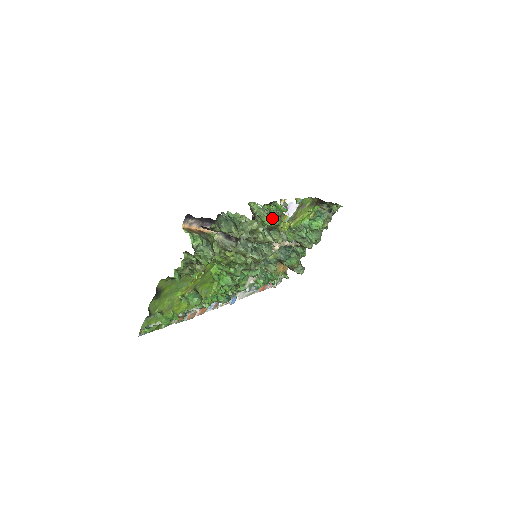
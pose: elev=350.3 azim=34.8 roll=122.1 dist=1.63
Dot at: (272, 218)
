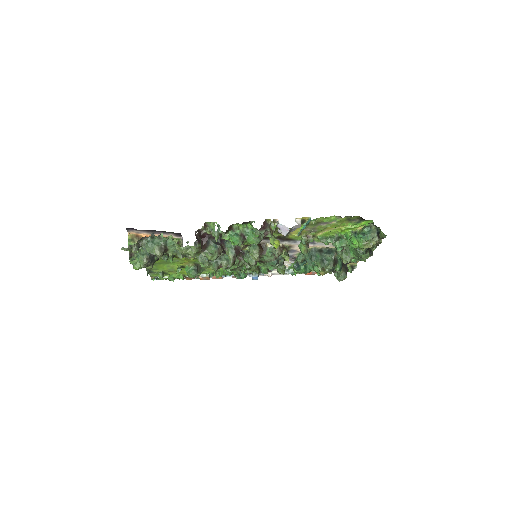
Dot at: (236, 239)
